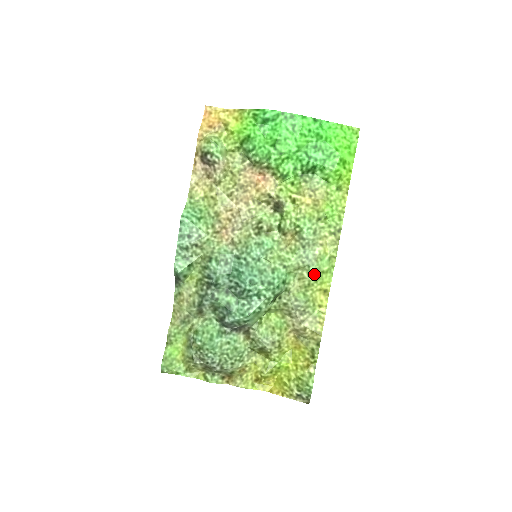
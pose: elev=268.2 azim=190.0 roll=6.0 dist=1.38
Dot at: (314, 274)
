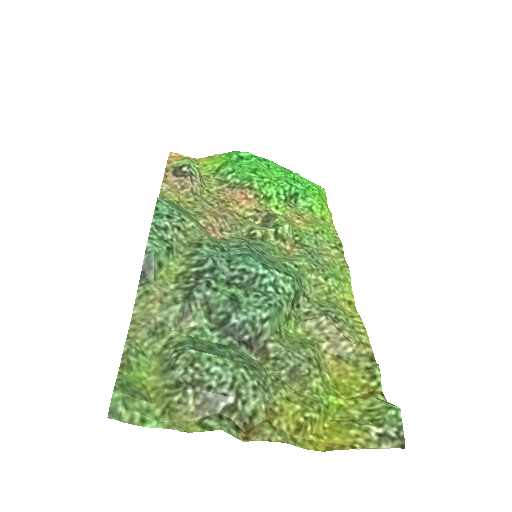
Dot at: (332, 279)
